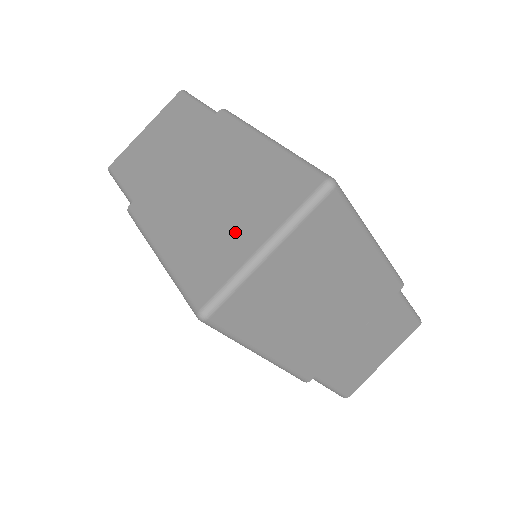
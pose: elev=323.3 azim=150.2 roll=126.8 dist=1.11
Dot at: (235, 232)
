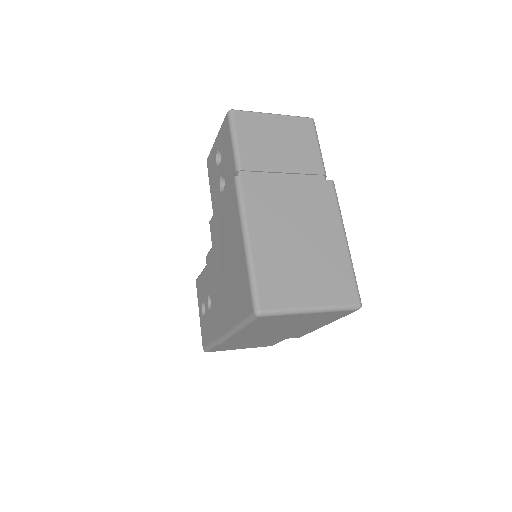
Dot at: (303, 282)
